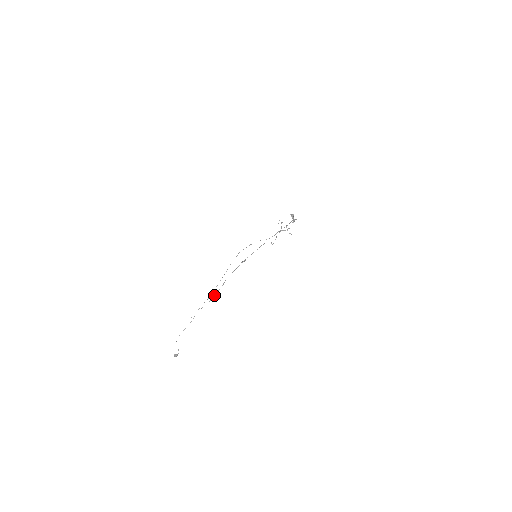
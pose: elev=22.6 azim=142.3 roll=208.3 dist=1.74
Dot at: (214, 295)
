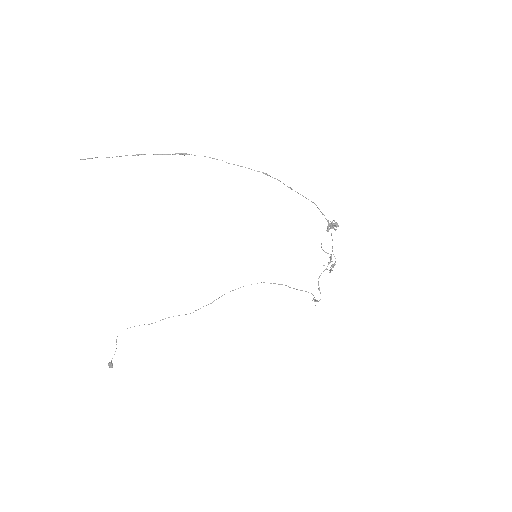
Dot at: (119, 156)
